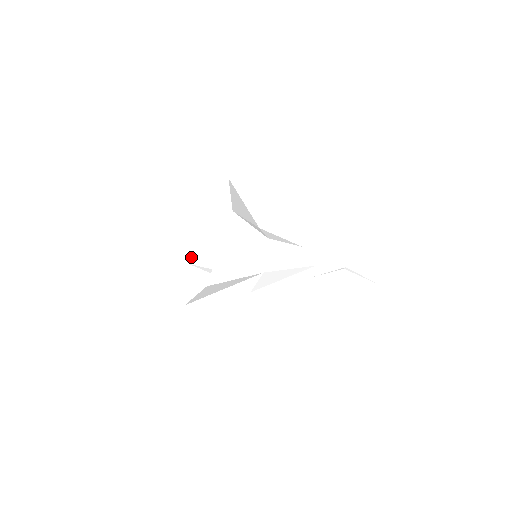
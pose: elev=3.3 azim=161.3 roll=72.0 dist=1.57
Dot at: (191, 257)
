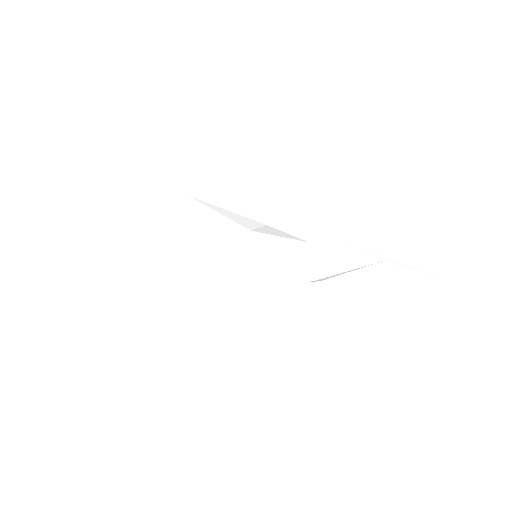
Dot at: occluded
